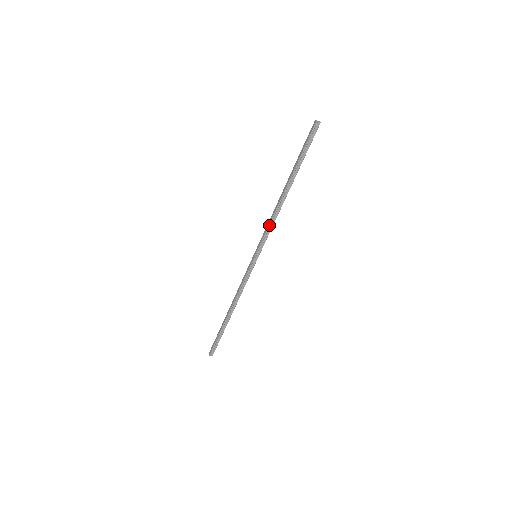
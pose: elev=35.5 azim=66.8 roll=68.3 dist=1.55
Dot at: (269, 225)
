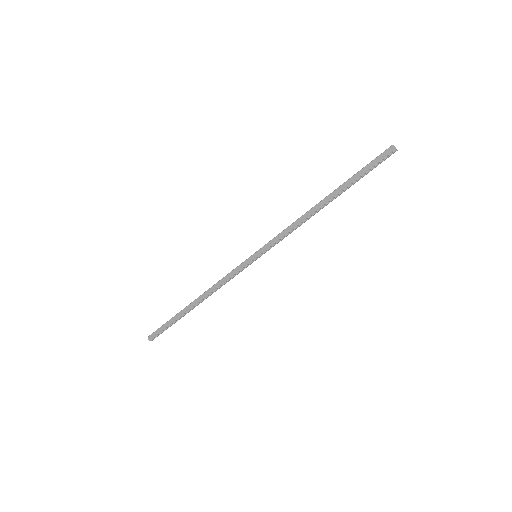
Dot at: (289, 232)
